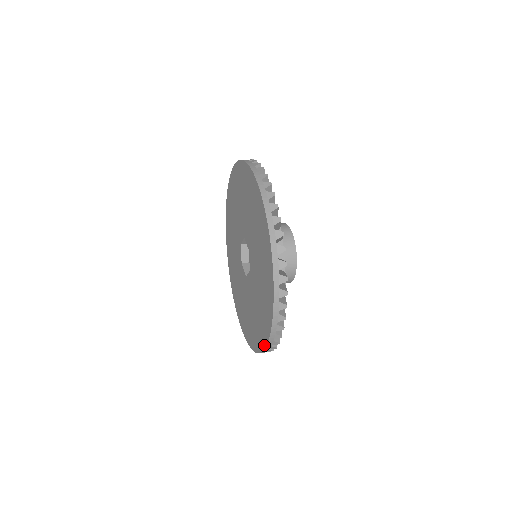
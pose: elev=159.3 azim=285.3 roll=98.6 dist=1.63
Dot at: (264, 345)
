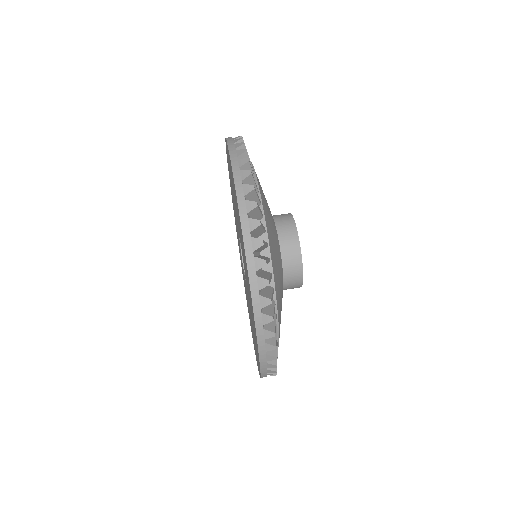
Dot at: (244, 286)
